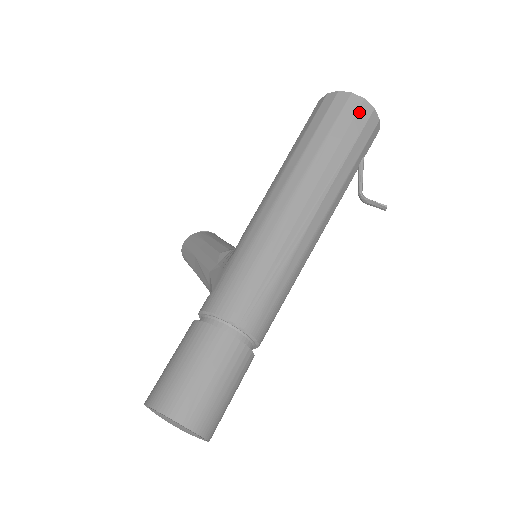
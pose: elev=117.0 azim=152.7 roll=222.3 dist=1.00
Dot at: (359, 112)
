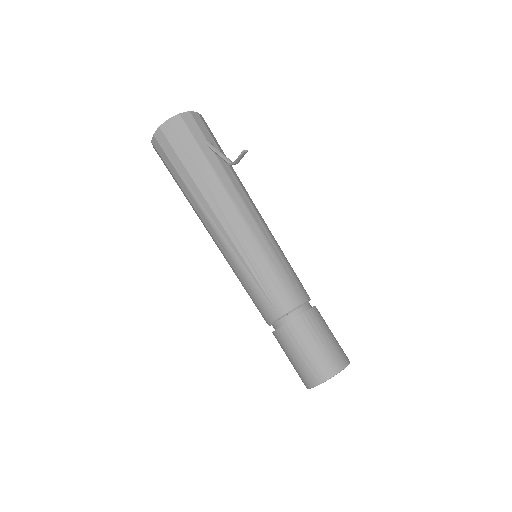
Dot at: (168, 138)
